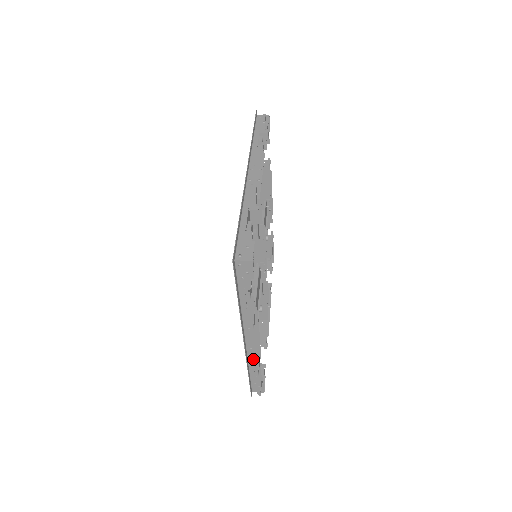
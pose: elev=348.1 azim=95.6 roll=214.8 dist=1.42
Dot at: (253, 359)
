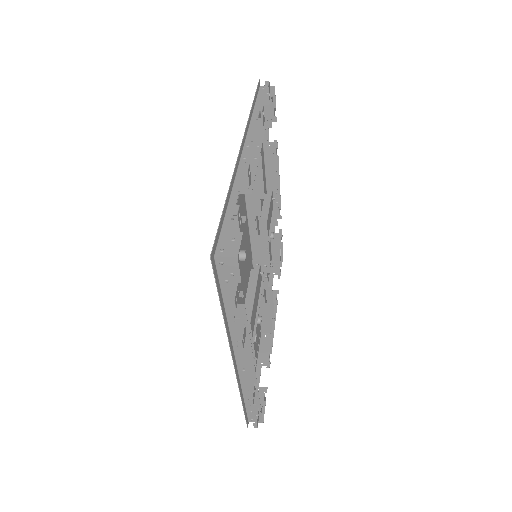
Dot at: (247, 383)
